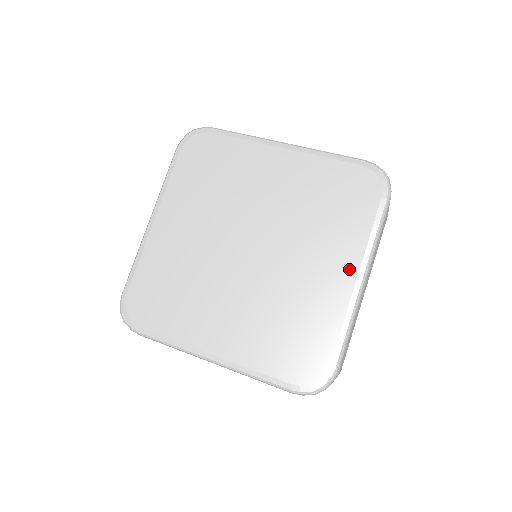
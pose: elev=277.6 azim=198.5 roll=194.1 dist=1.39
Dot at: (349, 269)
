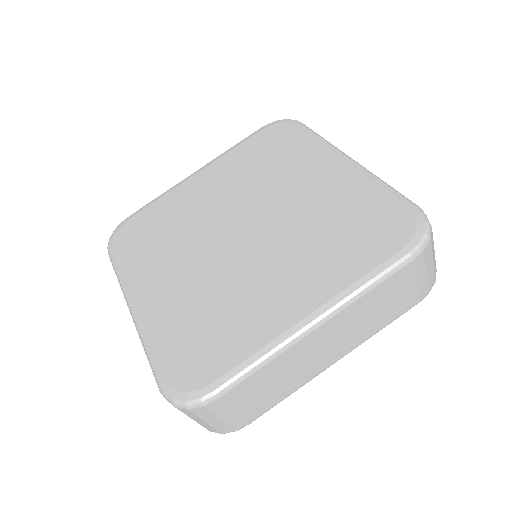
Dot at: (331, 162)
